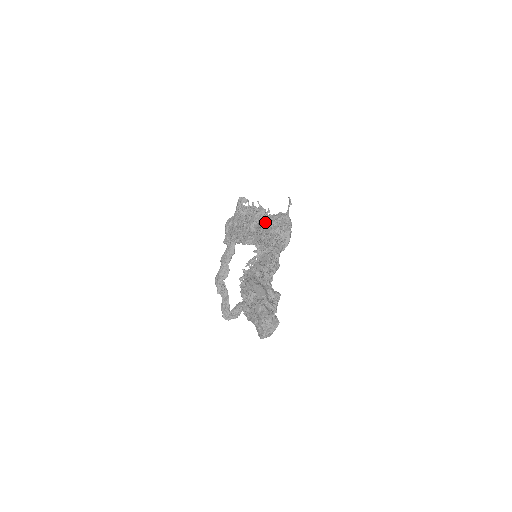
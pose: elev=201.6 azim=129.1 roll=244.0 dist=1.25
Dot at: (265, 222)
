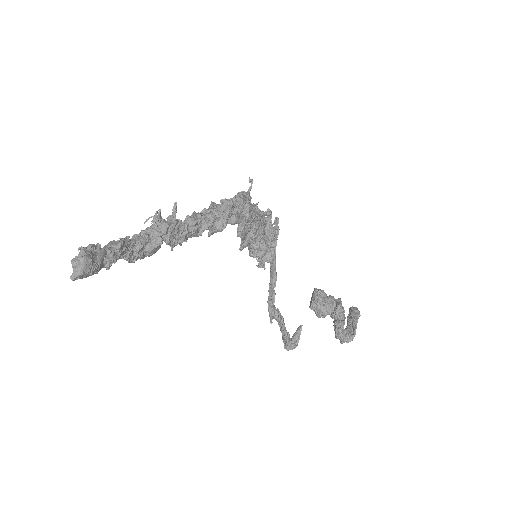
Dot at: occluded
